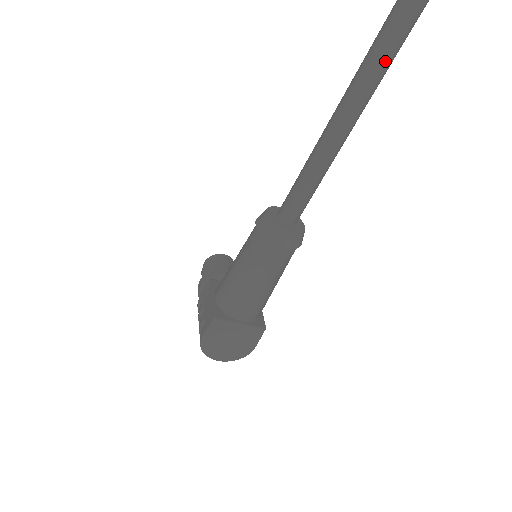
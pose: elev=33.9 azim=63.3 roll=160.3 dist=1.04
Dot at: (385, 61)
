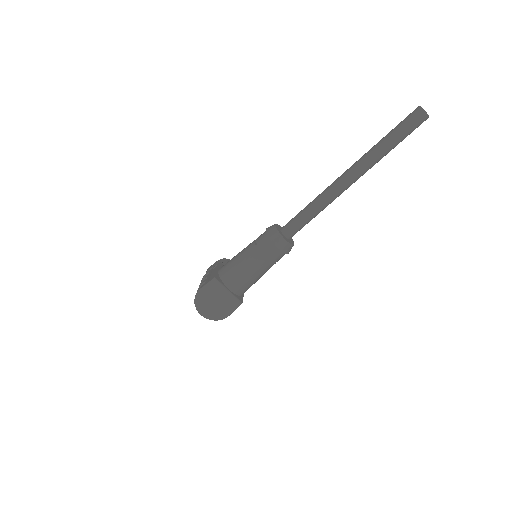
Dot at: (370, 162)
